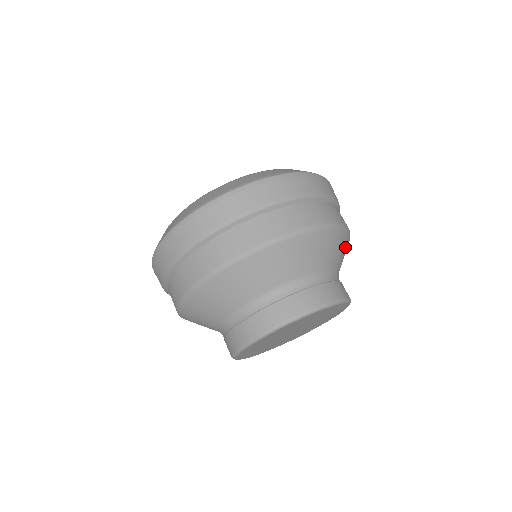
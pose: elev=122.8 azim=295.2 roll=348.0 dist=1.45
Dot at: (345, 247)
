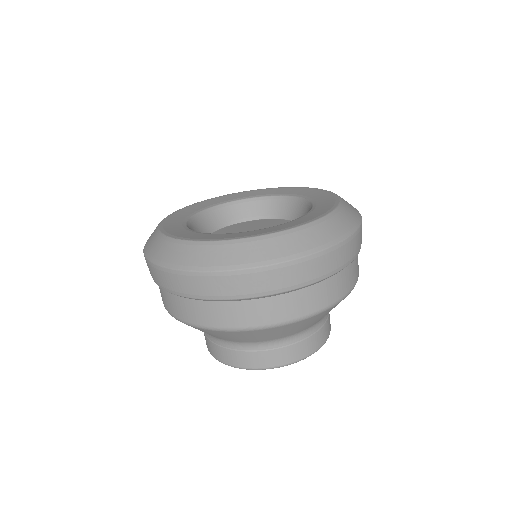
Dot at: occluded
